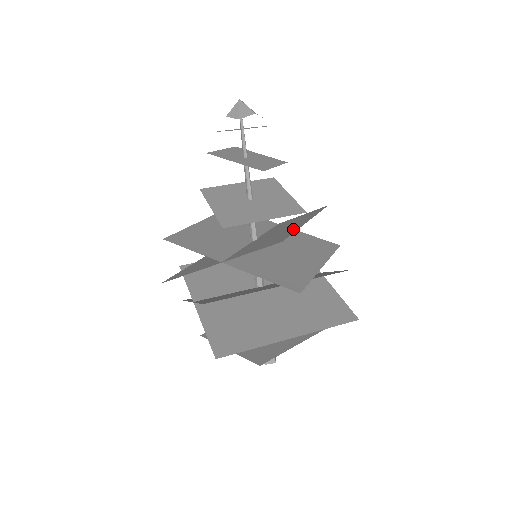
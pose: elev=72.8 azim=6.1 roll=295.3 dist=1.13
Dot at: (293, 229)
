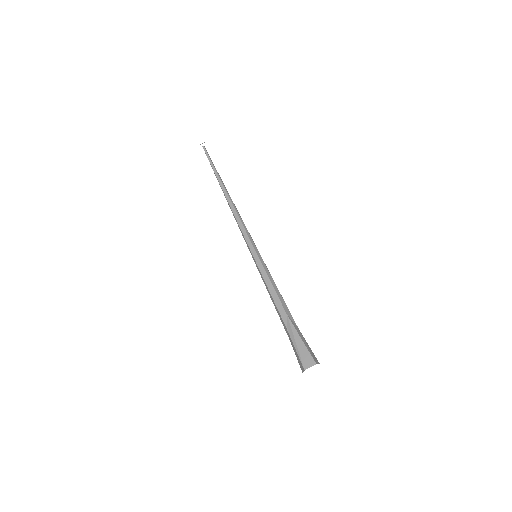
Dot at: occluded
